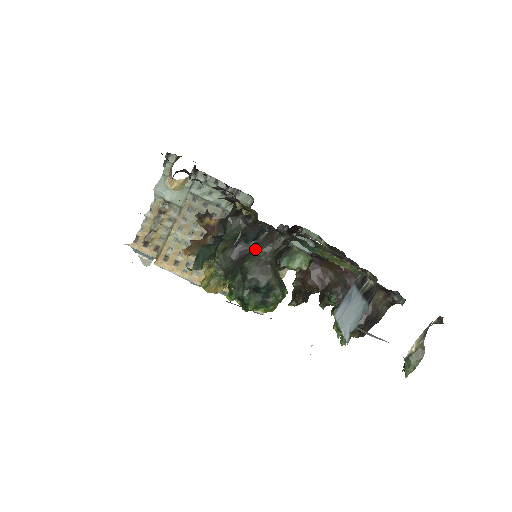
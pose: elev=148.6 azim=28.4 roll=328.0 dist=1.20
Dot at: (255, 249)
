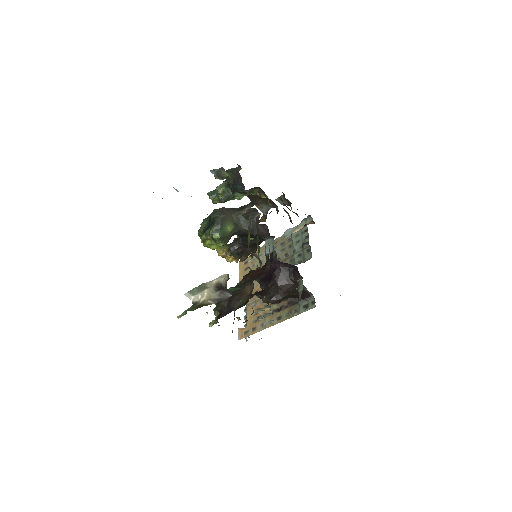
Dot at: (238, 209)
